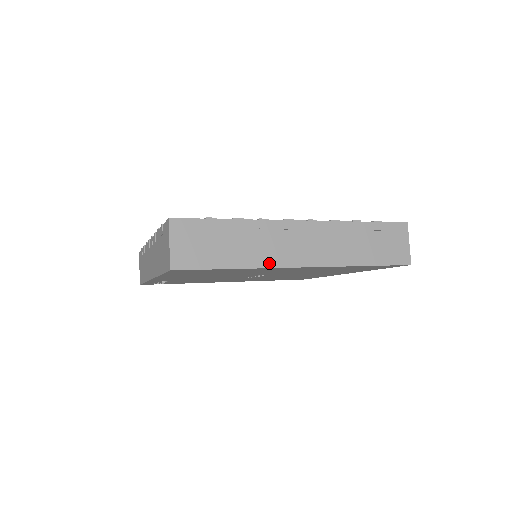
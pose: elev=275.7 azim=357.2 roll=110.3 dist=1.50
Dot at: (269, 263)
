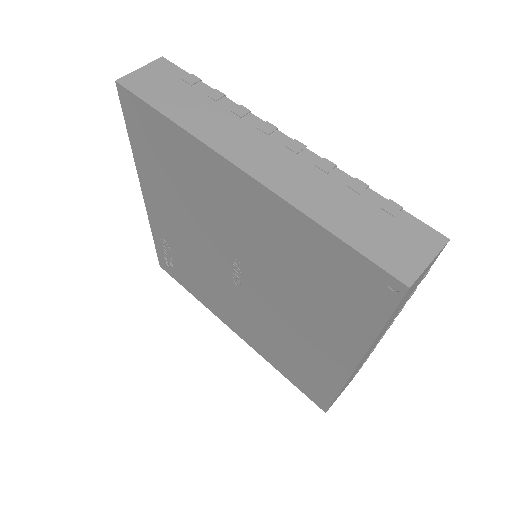
Dot at: (207, 138)
